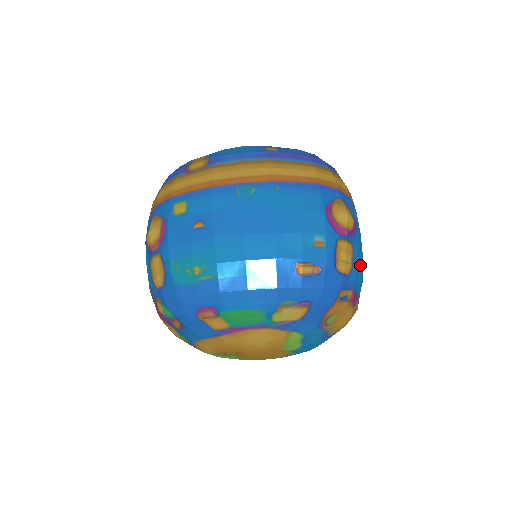
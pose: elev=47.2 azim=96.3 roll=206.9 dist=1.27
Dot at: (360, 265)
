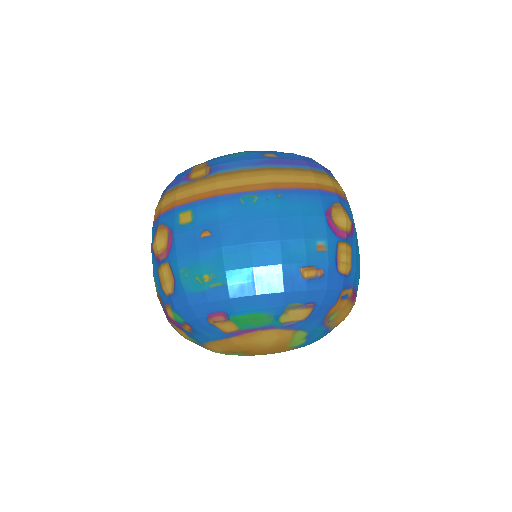
Dot at: (358, 264)
